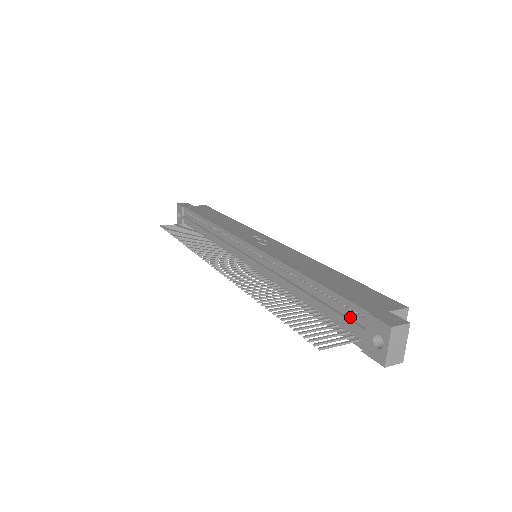
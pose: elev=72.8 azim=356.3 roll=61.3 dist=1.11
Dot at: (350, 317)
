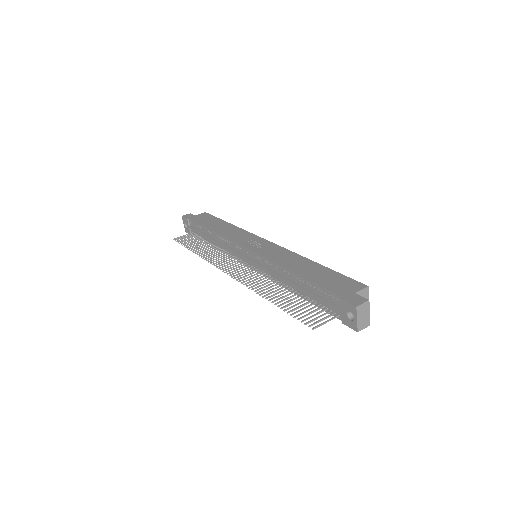
Dot at: (330, 301)
